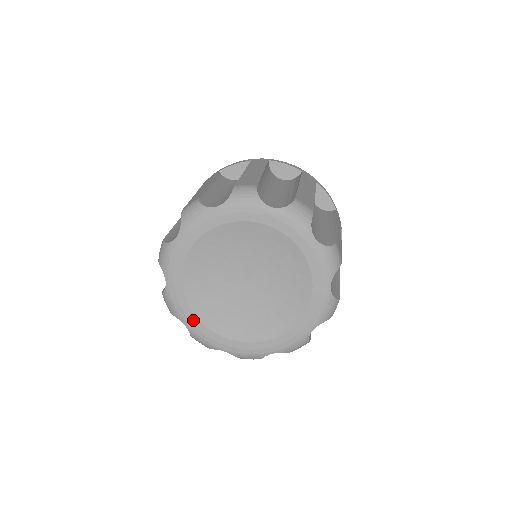
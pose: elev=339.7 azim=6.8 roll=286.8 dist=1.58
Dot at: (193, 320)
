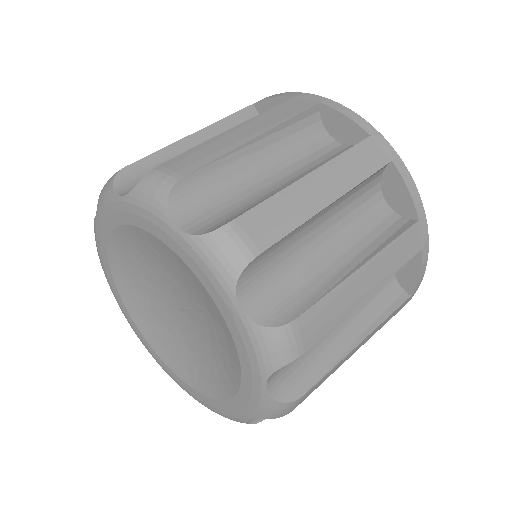
Dot at: (108, 272)
